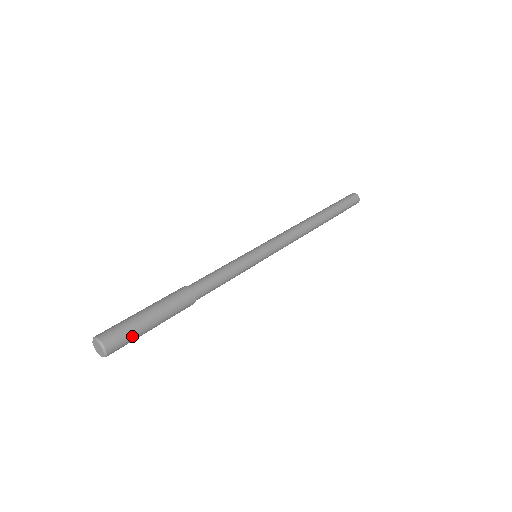
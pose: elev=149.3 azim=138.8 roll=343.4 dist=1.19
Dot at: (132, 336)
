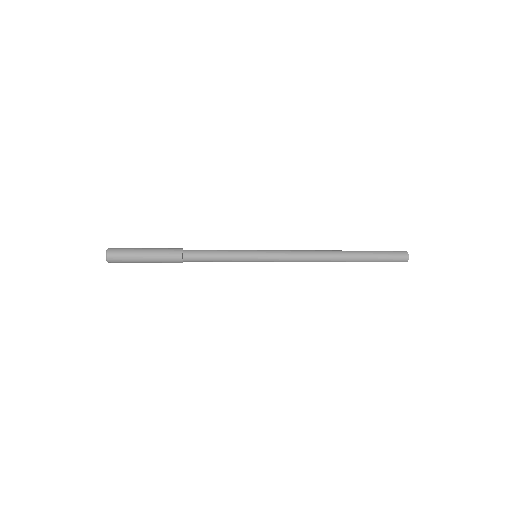
Dot at: (127, 251)
